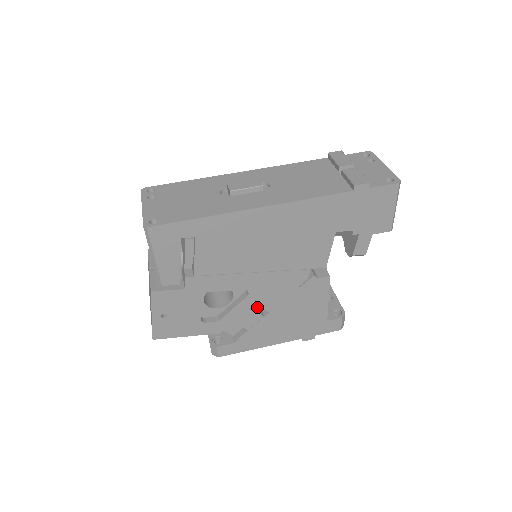
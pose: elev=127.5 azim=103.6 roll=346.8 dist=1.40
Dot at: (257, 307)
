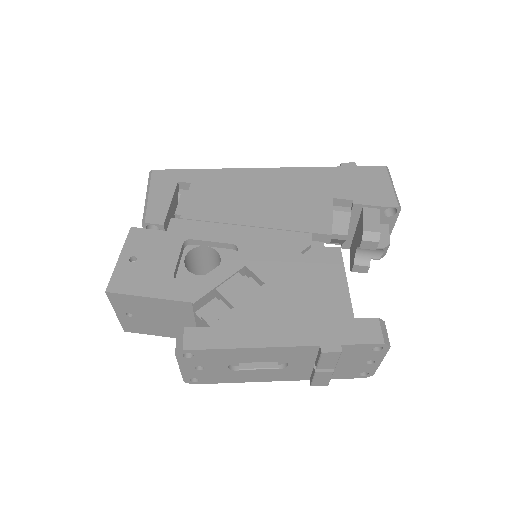
Dot at: occluded
